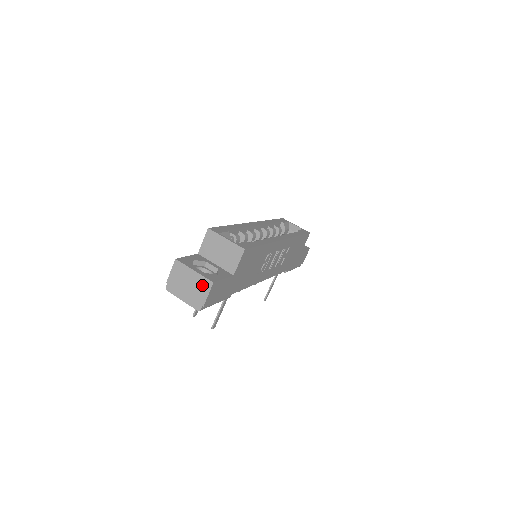
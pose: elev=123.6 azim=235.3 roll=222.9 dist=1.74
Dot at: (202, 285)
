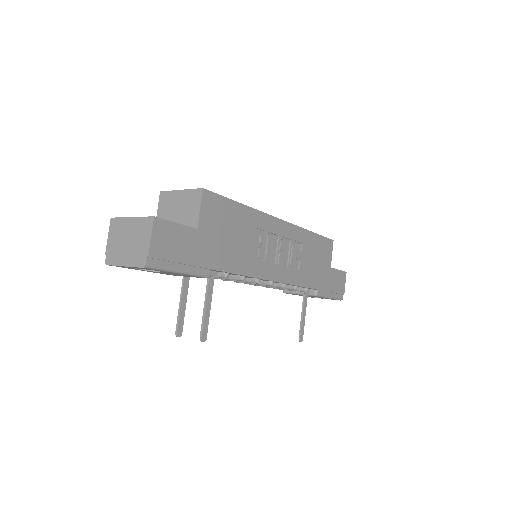
Dot at: (142, 229)
